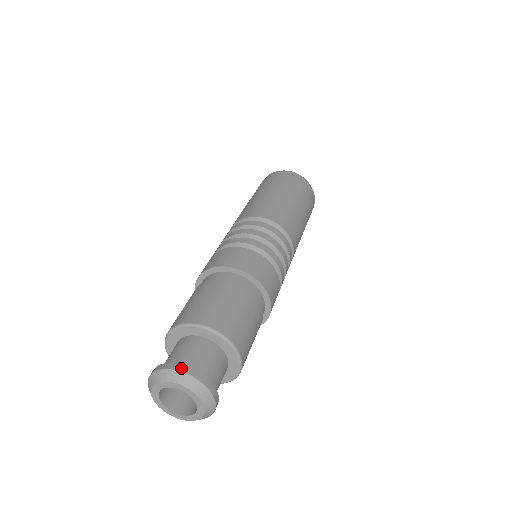
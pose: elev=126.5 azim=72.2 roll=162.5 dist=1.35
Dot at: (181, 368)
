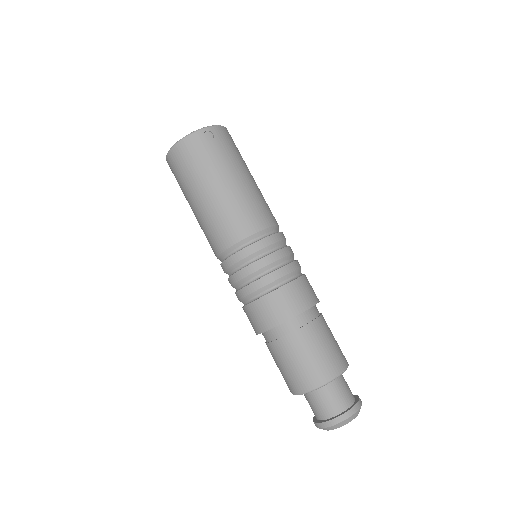
Dot at: (350, 414)
